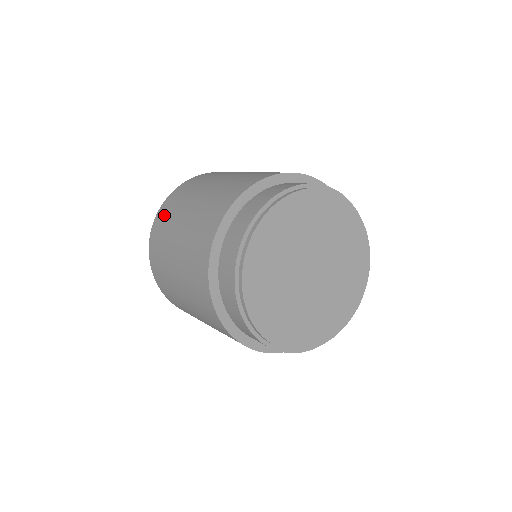
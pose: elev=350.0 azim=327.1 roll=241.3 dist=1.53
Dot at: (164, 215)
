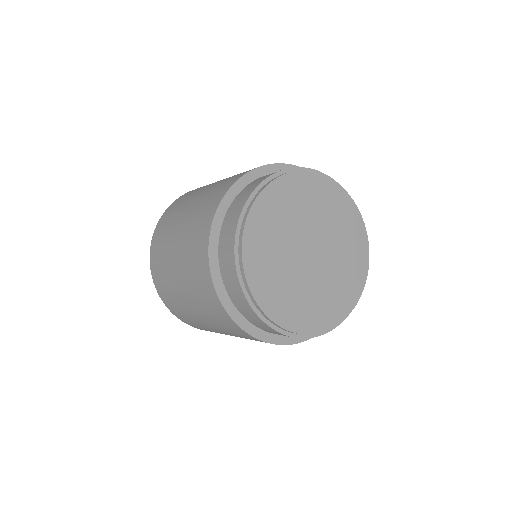
Dot at: occluded
